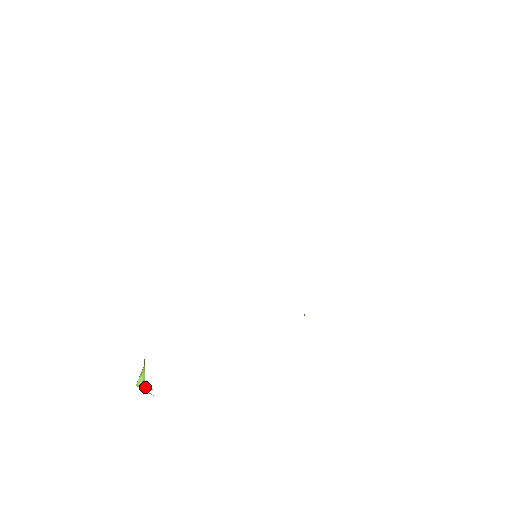
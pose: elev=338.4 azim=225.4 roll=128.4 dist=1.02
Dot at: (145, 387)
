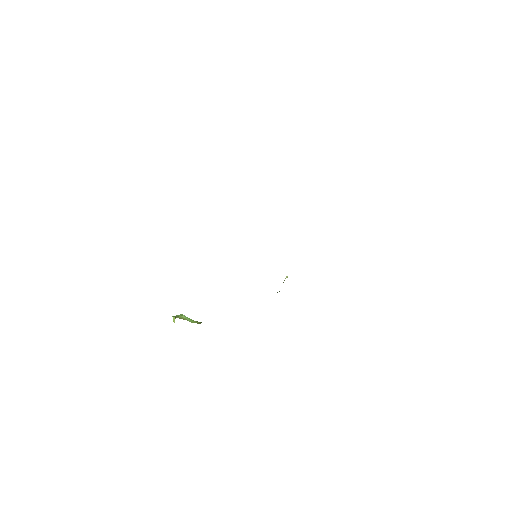
Dot at: occluded
